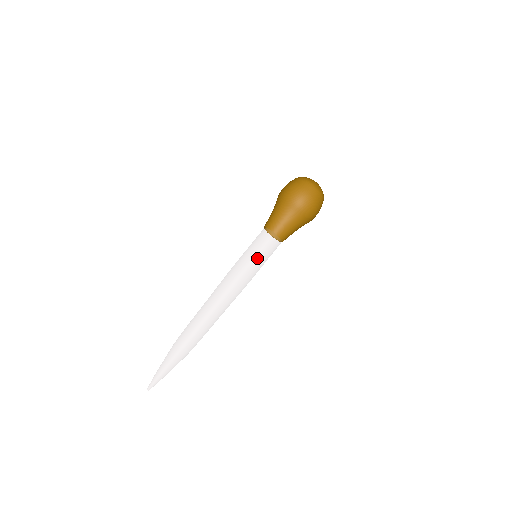
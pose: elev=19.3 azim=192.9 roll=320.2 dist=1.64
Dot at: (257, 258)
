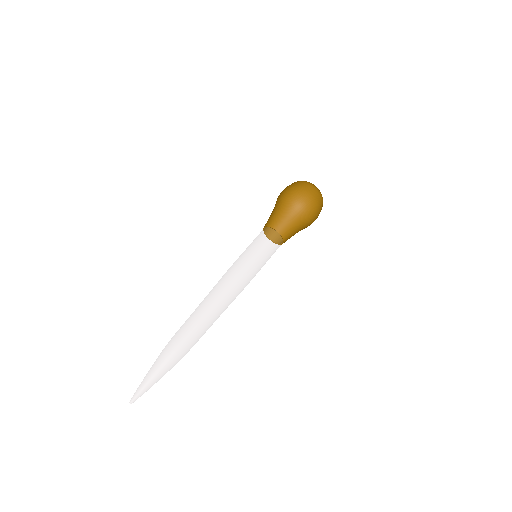
Dot at: (250, 250)
